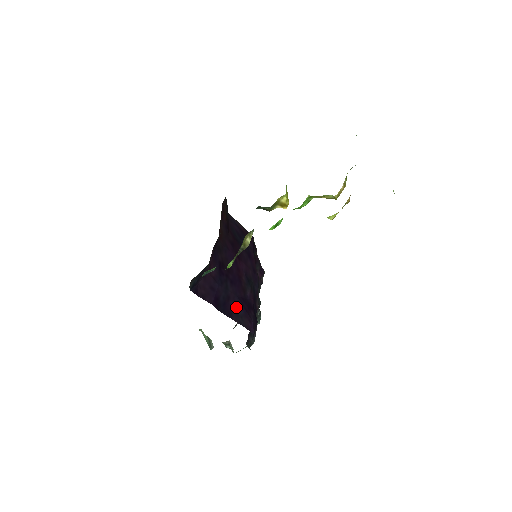
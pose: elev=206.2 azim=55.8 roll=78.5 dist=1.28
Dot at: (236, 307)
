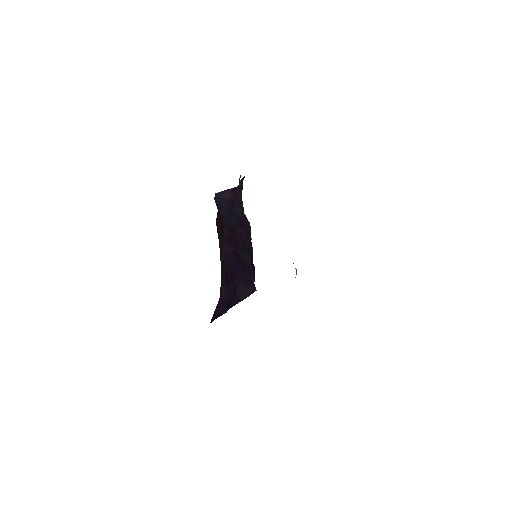
Dot at: (241, 288)
